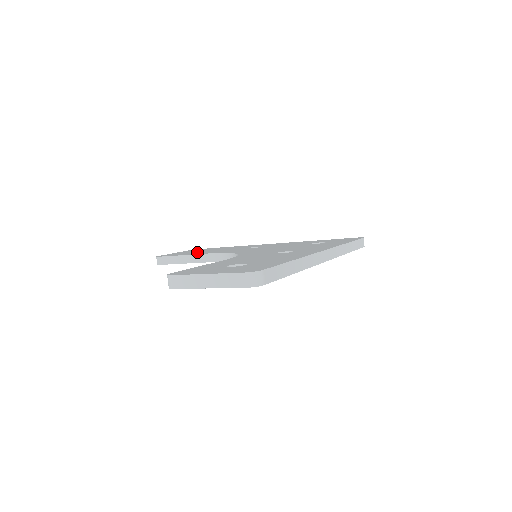
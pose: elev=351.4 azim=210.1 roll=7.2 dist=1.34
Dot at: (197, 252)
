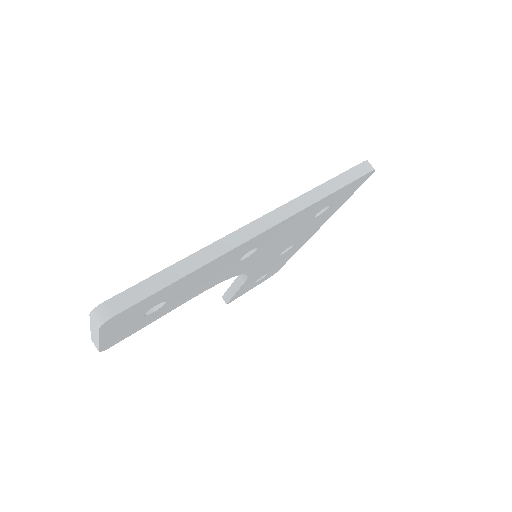
Dot at: occluded
